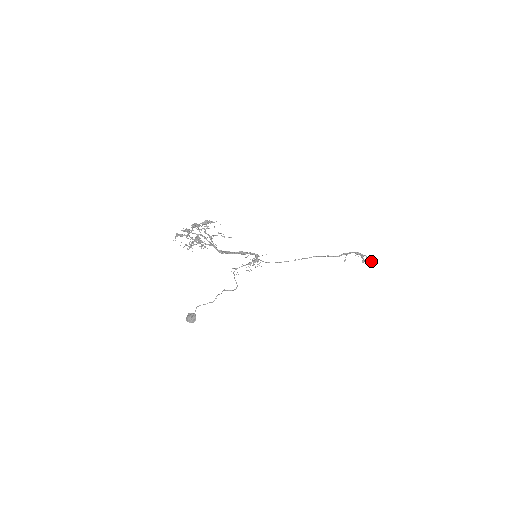
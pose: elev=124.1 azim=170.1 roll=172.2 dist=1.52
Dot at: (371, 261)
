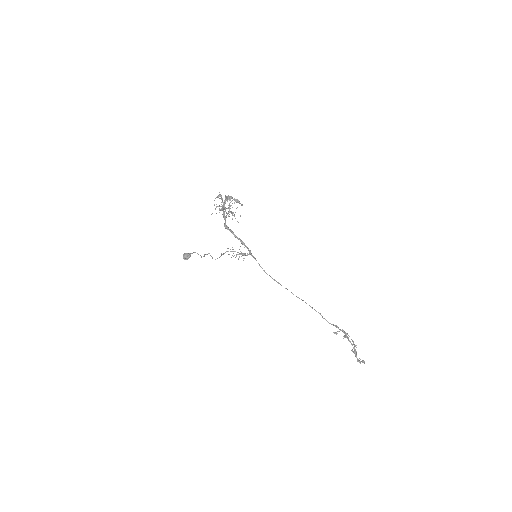
Dot at: (356, 356)
